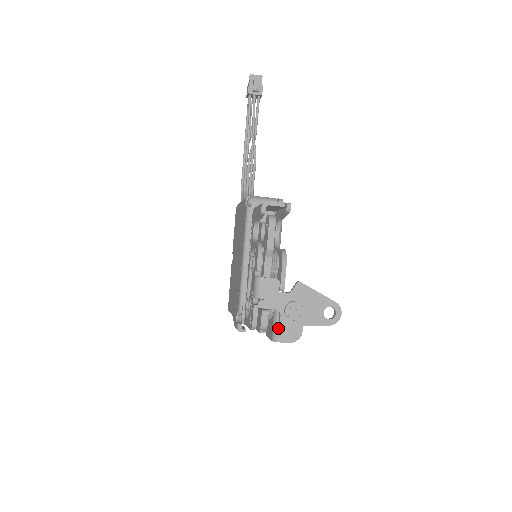
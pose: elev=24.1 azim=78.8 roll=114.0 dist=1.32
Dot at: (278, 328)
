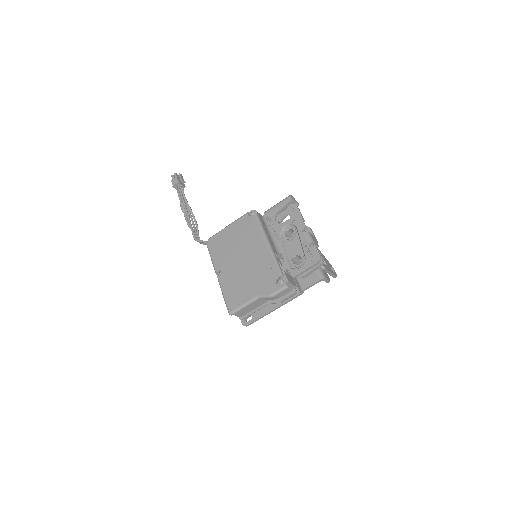
Dot at: (321, 270)
